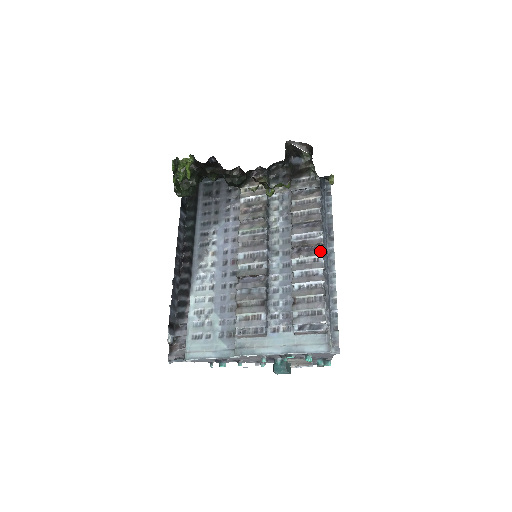
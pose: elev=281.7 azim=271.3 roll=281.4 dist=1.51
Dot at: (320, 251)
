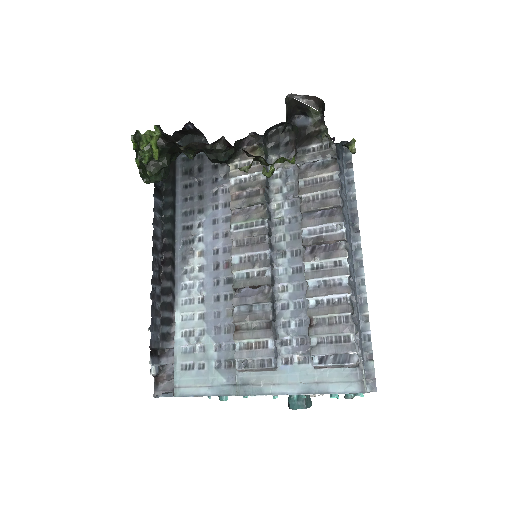
Dot at: (342, 251)
